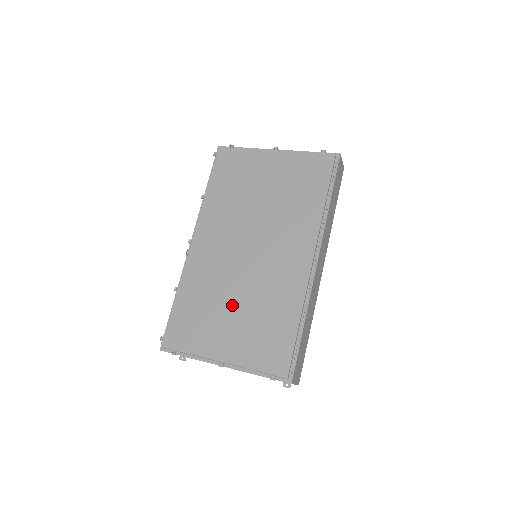
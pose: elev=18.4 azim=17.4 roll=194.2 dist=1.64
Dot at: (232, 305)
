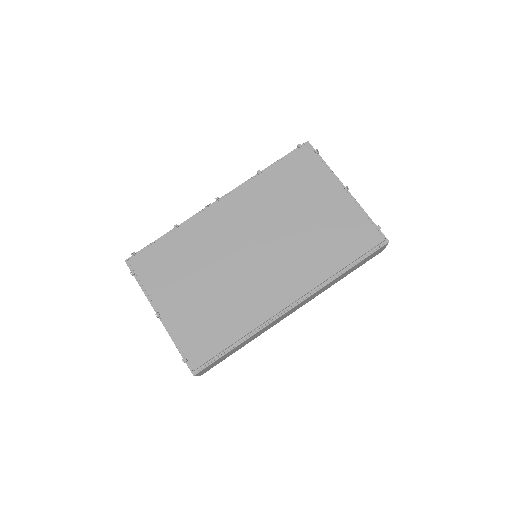
Dot at: (204, 280)
